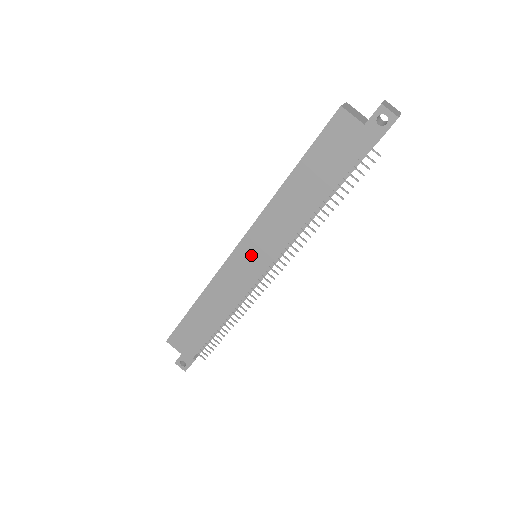
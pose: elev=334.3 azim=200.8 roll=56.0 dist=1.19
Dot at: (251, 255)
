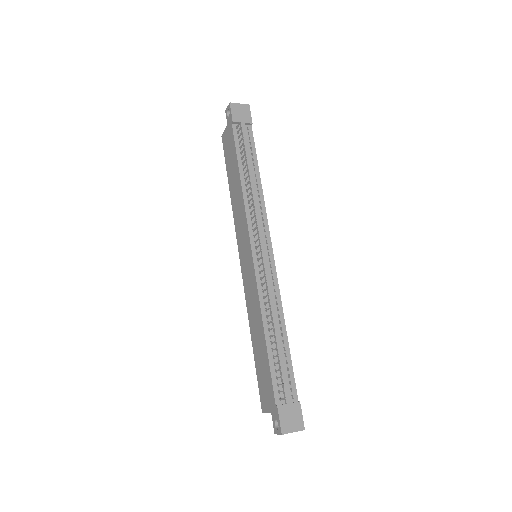
Dot at: (244, 253)
